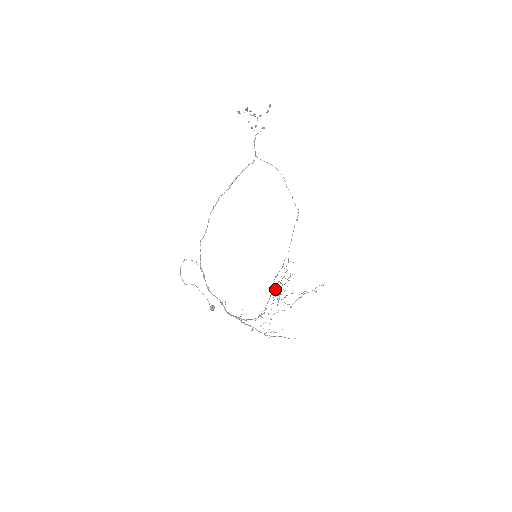
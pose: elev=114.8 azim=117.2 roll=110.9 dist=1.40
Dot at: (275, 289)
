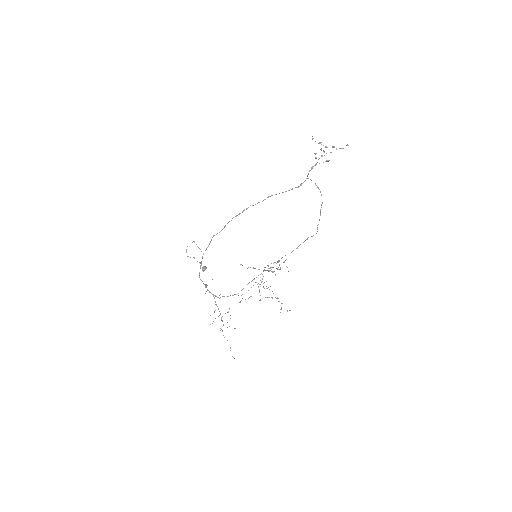
Dot at: occluded
